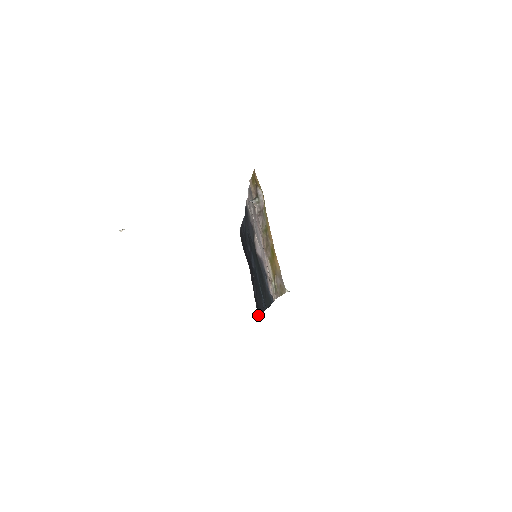
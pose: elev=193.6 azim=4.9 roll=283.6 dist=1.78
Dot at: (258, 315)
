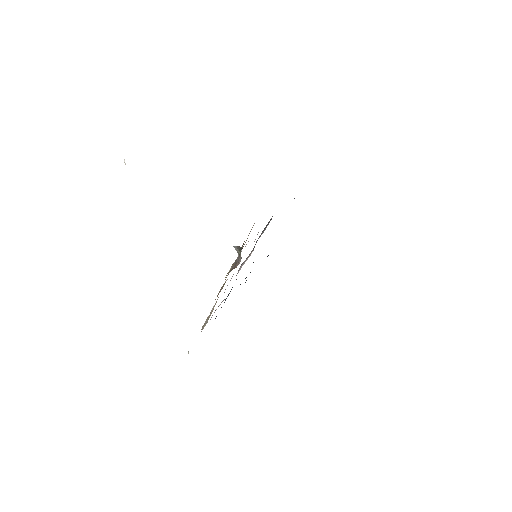
Dot at: occluded
